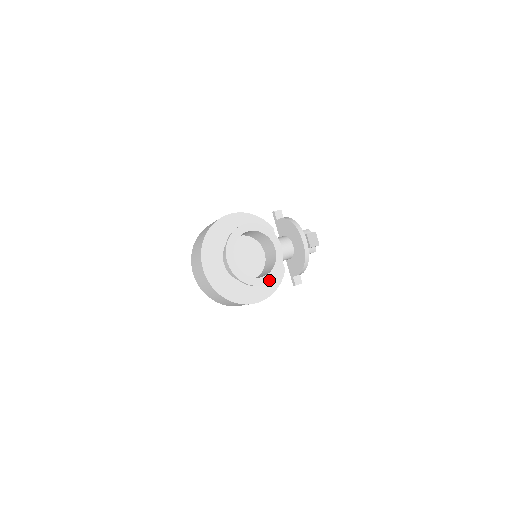
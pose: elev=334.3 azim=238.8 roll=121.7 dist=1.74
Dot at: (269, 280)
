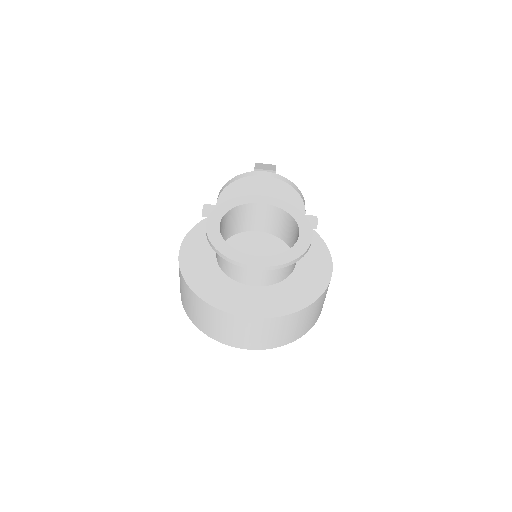
Dot at: (307, 226)
